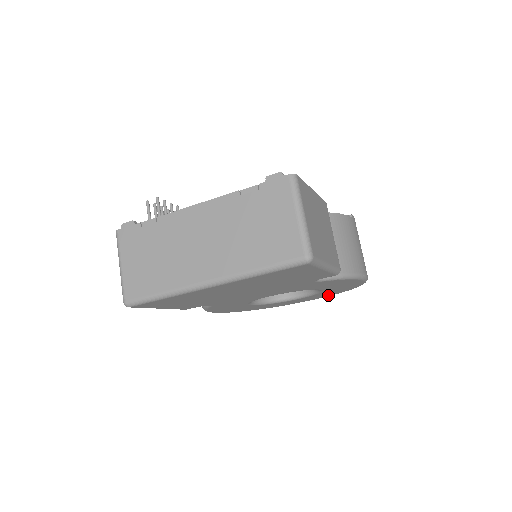
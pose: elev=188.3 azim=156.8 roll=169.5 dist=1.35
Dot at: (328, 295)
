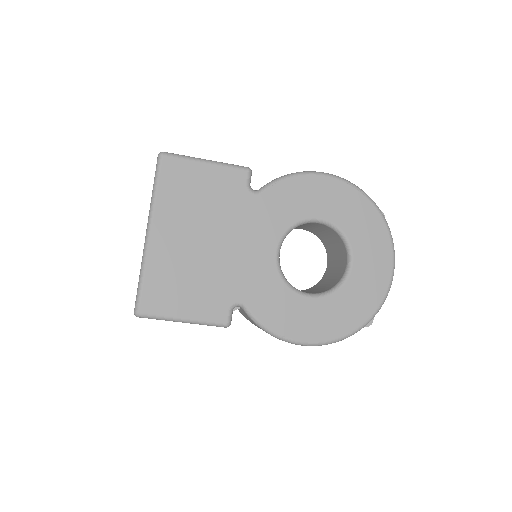
Dot at: (383, 239)
